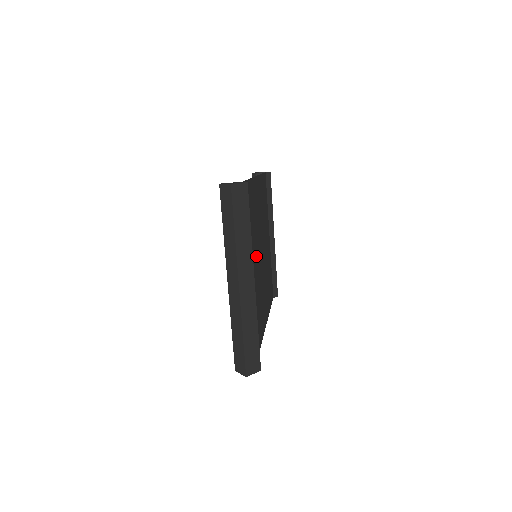
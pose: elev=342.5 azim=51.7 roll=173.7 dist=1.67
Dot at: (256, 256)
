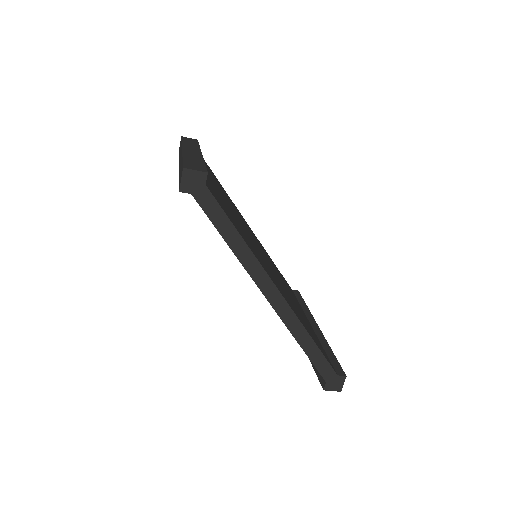
Dot at: (237, 216)
